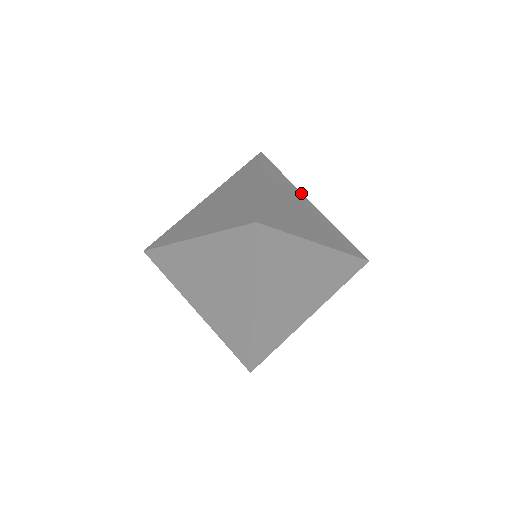
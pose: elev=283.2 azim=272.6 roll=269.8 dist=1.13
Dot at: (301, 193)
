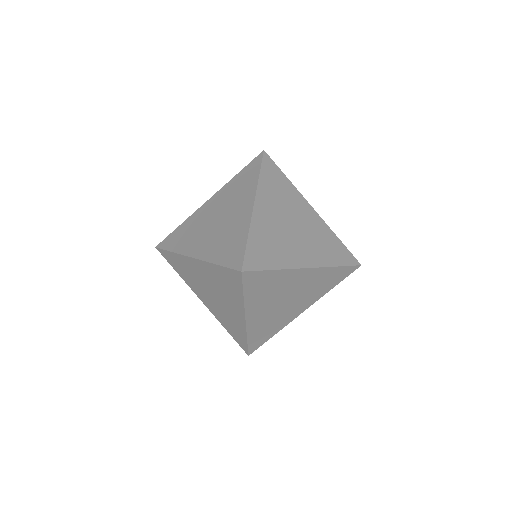
Dot at: (301, 196)
